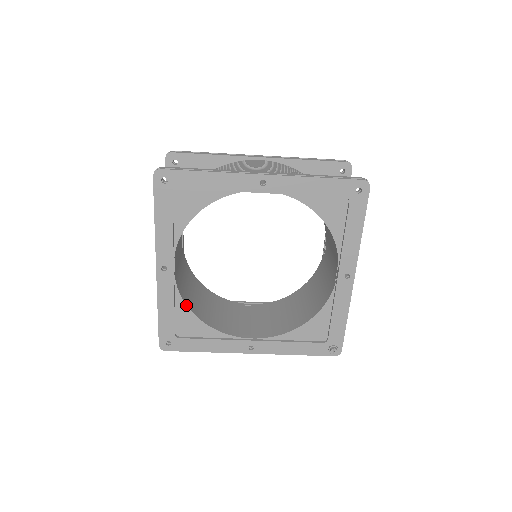
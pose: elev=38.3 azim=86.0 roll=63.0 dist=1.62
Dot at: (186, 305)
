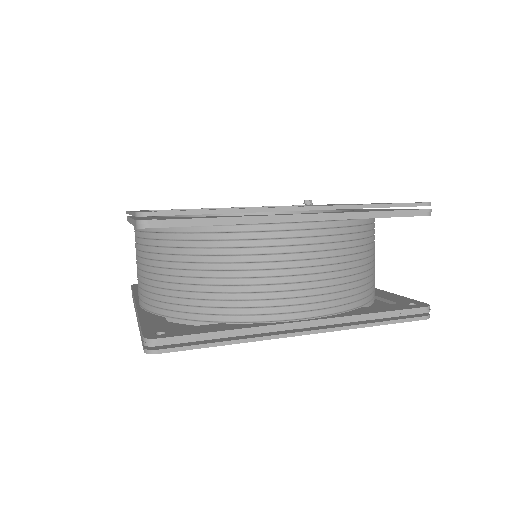
Dot at: occluded
